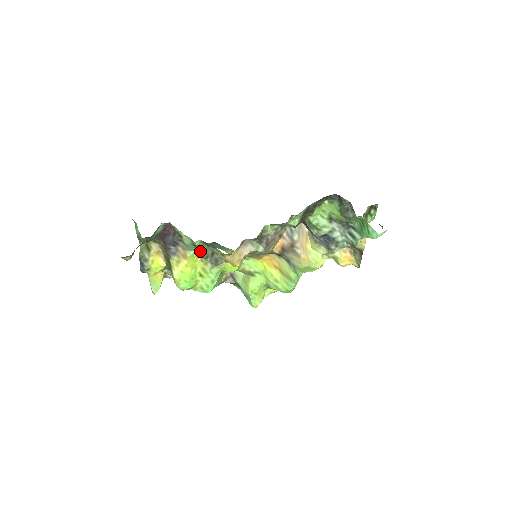
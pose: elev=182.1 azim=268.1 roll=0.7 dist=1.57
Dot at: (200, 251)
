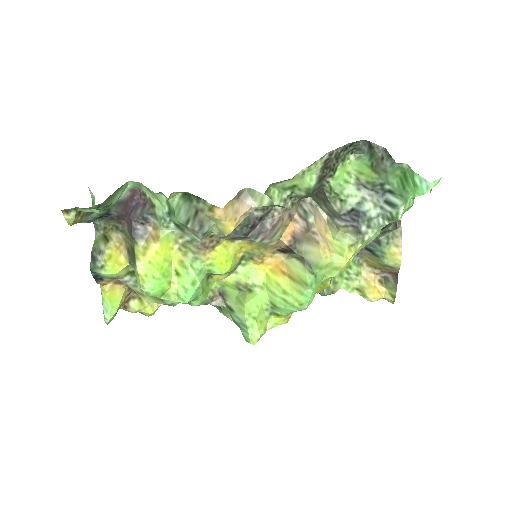
Dot at: (178, 215)
